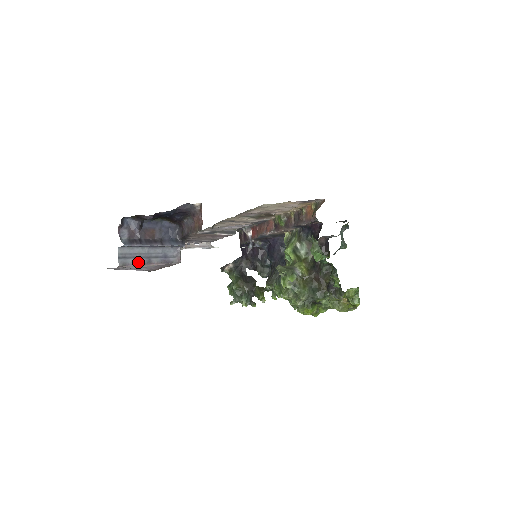
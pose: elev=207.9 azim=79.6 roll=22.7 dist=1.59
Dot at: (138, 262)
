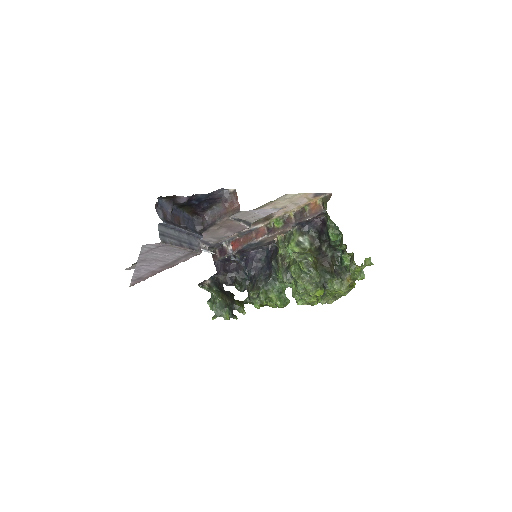
Dot at: (173, 243)
